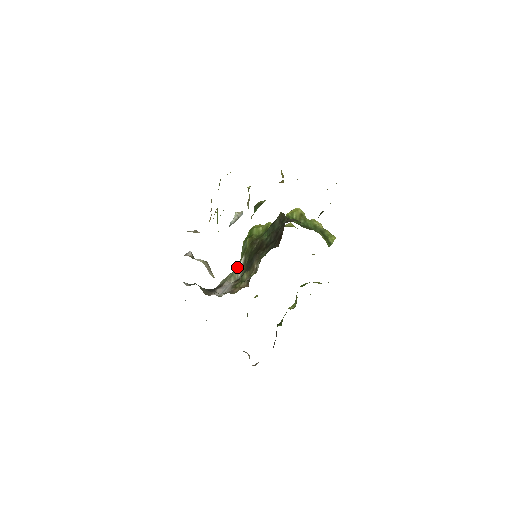
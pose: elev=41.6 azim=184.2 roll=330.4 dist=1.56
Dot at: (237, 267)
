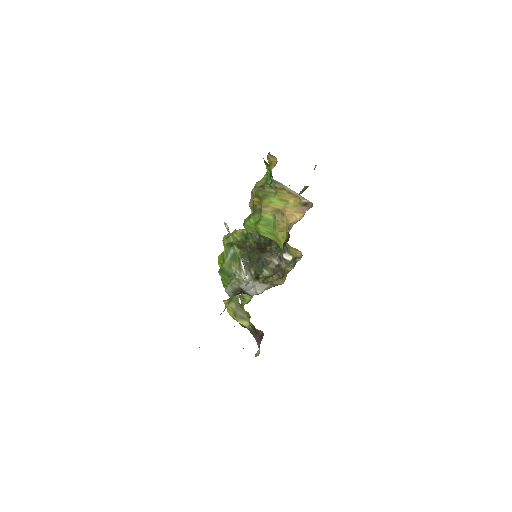
Dot at: (236, 272)
